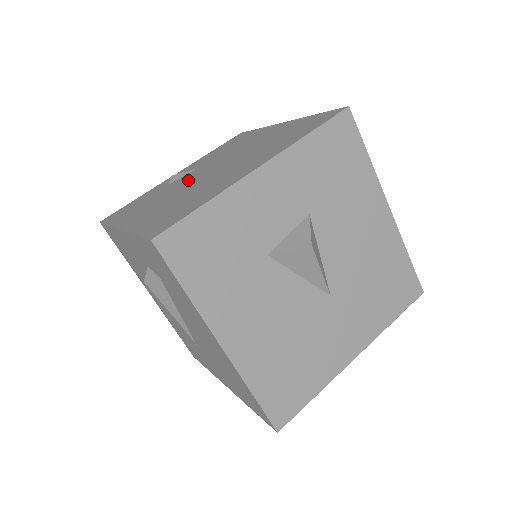
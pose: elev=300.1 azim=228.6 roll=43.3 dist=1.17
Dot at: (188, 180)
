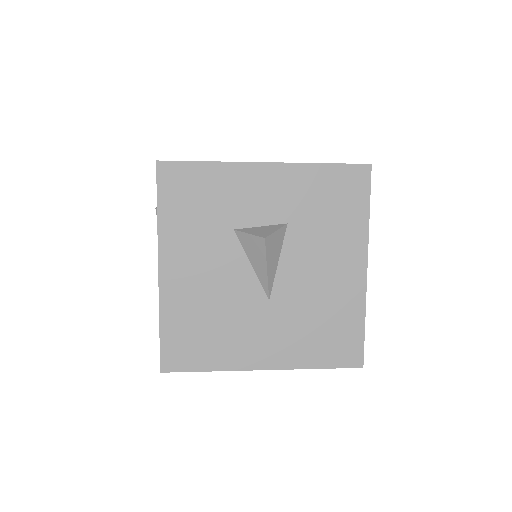
Dot at: occluded
